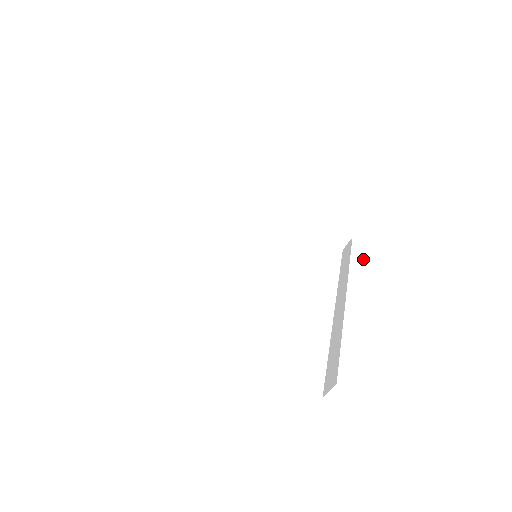
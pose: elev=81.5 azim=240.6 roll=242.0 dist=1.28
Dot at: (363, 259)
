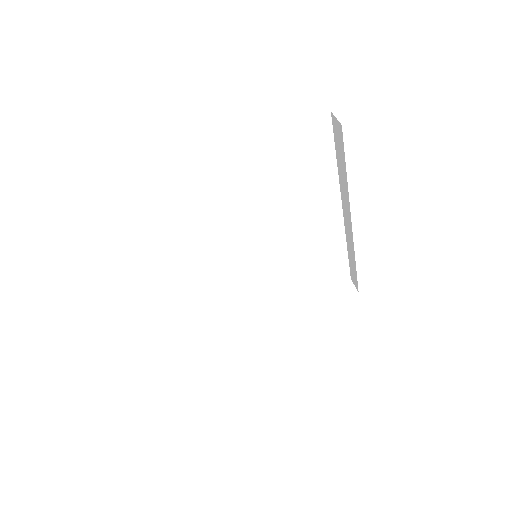
Dot at: (333, 311)
